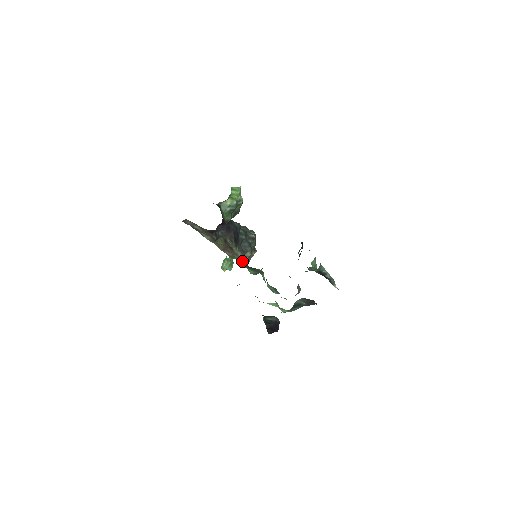
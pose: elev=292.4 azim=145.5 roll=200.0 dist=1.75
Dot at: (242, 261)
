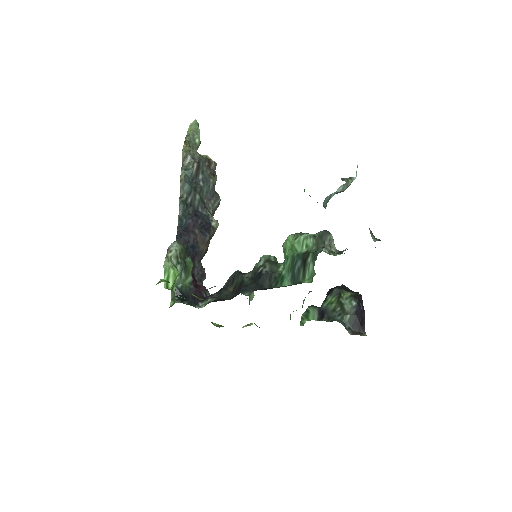
Dot at: occluded
